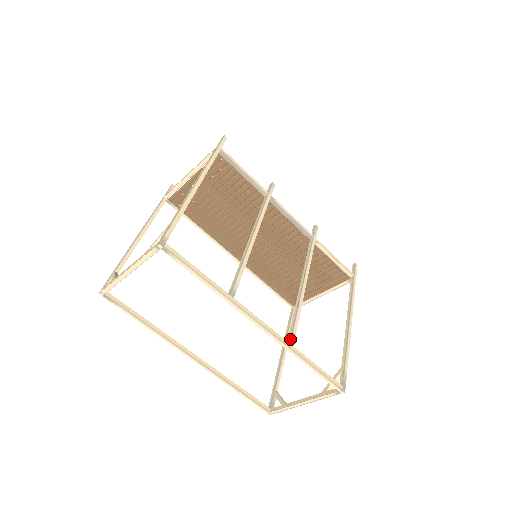
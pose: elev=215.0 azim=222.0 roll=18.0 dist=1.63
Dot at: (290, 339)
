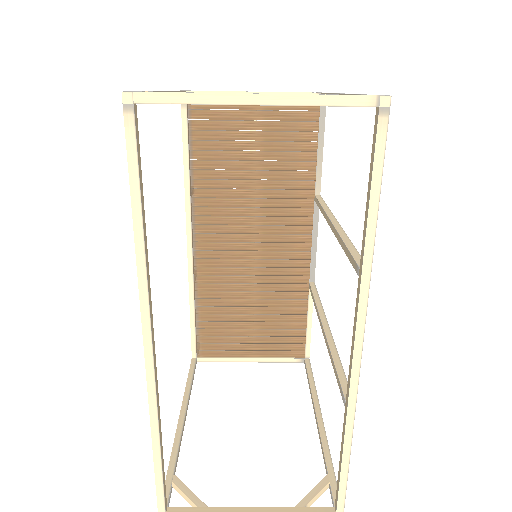
Dot at: occluded
